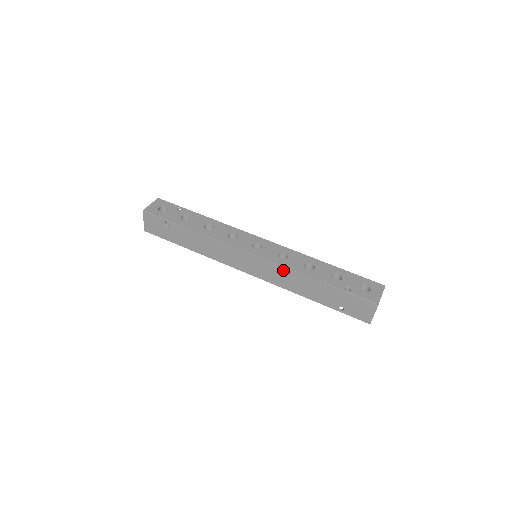
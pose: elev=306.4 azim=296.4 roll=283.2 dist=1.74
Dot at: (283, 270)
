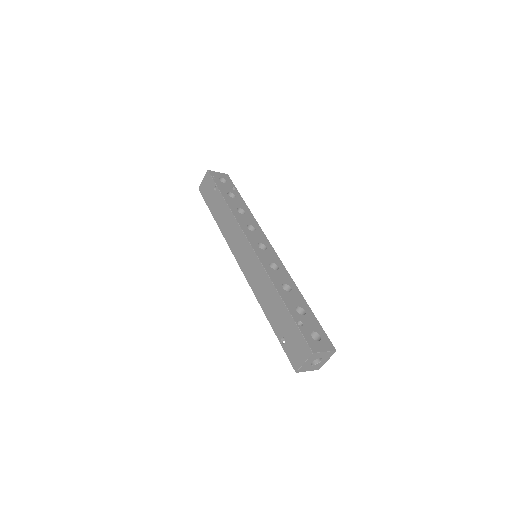
Dot at: (263, 274)
